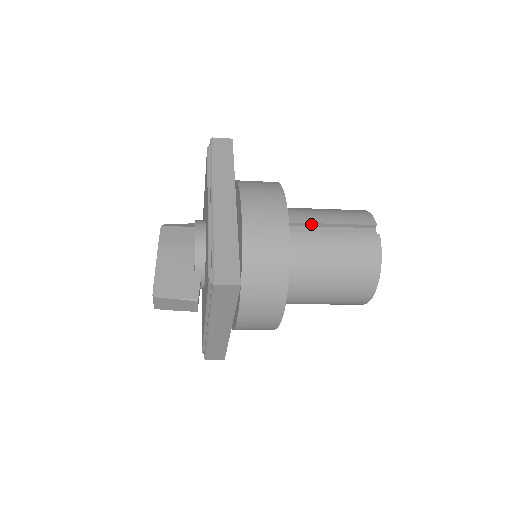
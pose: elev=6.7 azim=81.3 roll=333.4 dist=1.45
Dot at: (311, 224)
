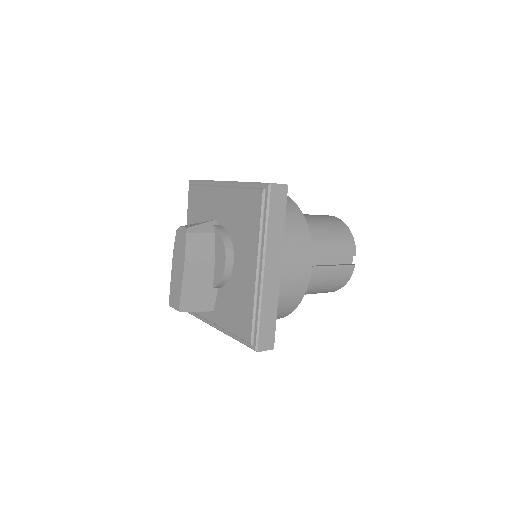
Dot at: (315, 256)
